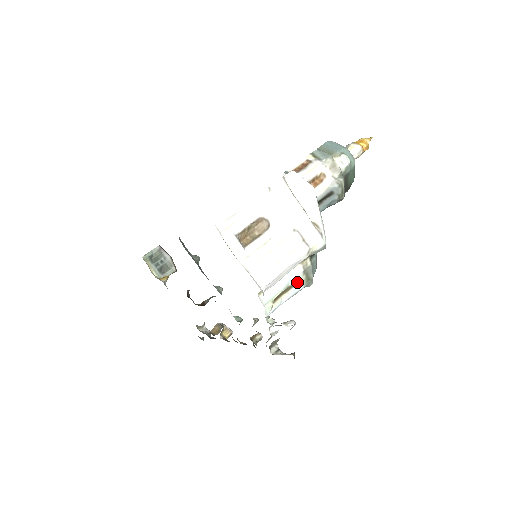
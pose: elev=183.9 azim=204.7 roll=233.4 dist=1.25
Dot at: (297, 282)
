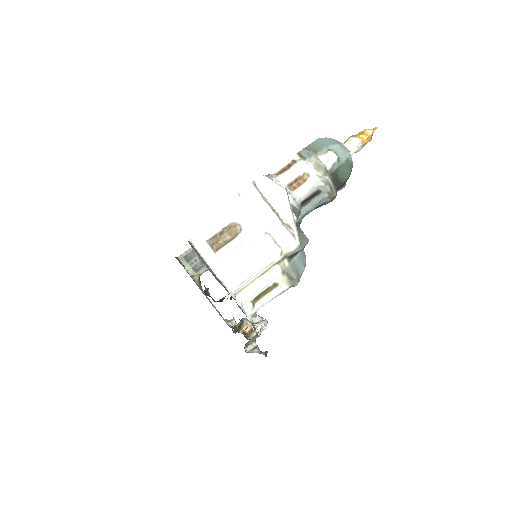
Dot at: (279, 282)
